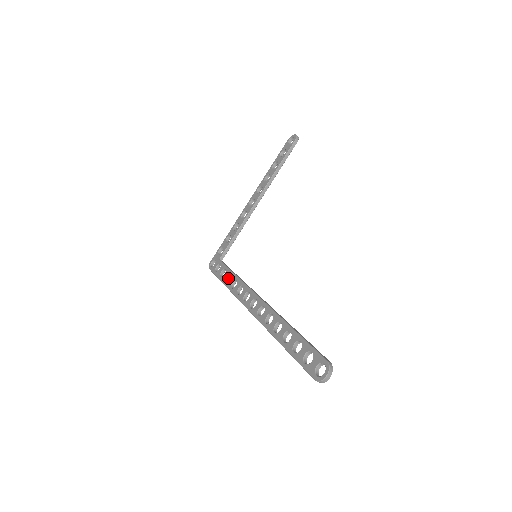
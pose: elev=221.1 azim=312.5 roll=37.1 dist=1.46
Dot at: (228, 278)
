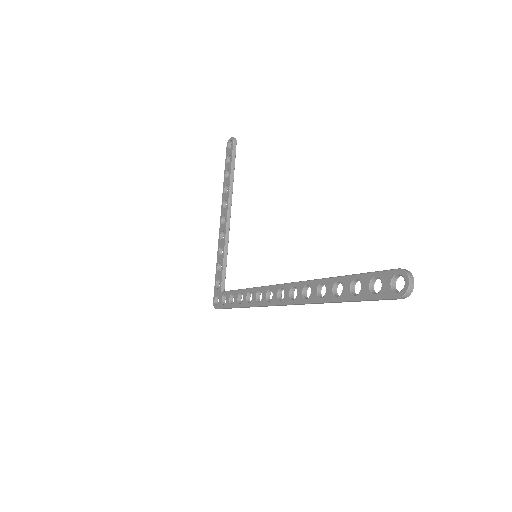
Dot at: (240, 299)
